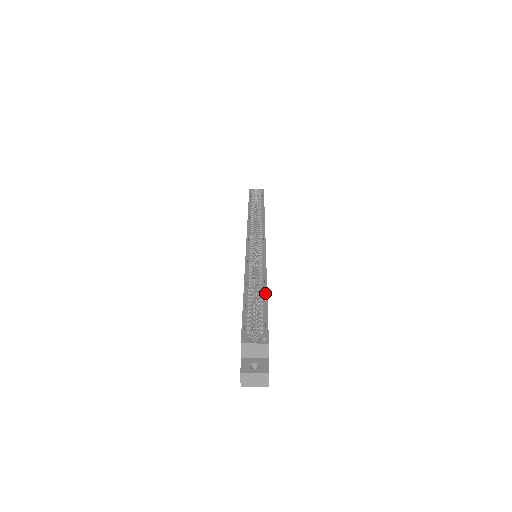
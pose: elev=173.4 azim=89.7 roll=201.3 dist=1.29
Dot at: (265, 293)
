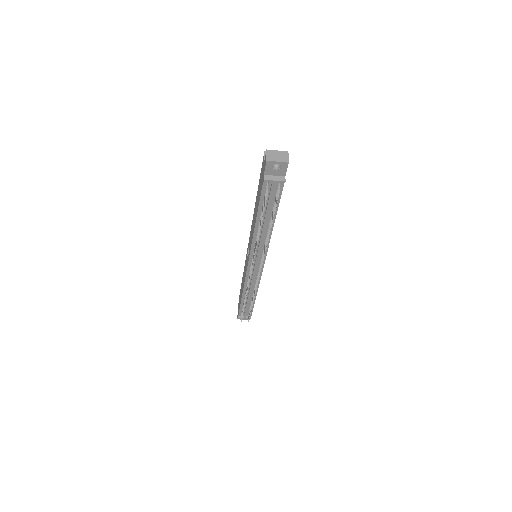
Dot at: occluded
